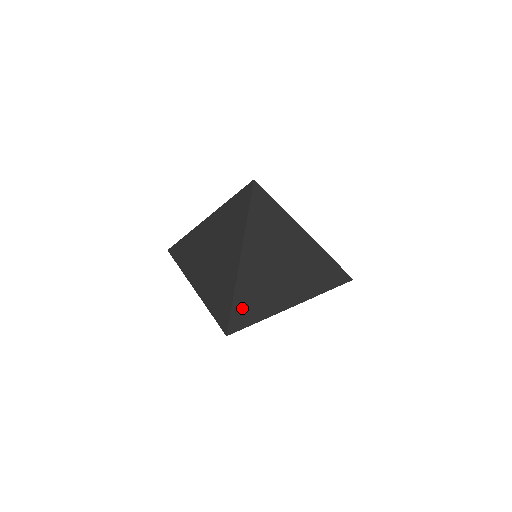
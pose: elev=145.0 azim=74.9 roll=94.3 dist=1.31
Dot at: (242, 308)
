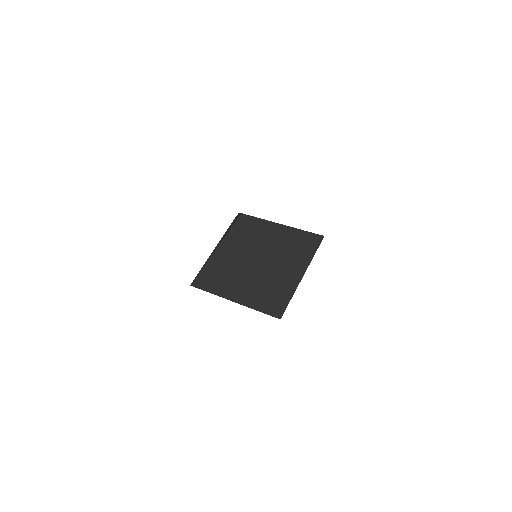
Dot at: (279, 297)
